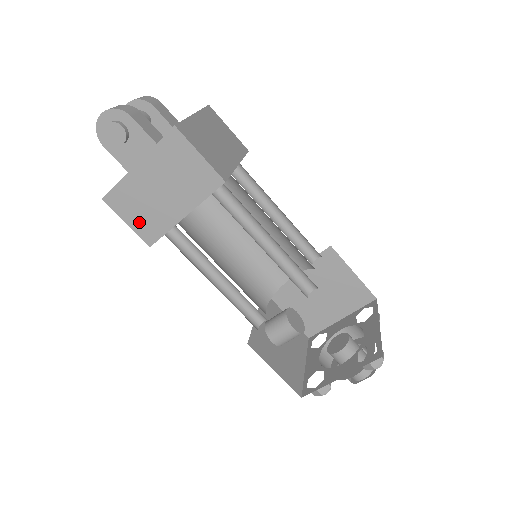
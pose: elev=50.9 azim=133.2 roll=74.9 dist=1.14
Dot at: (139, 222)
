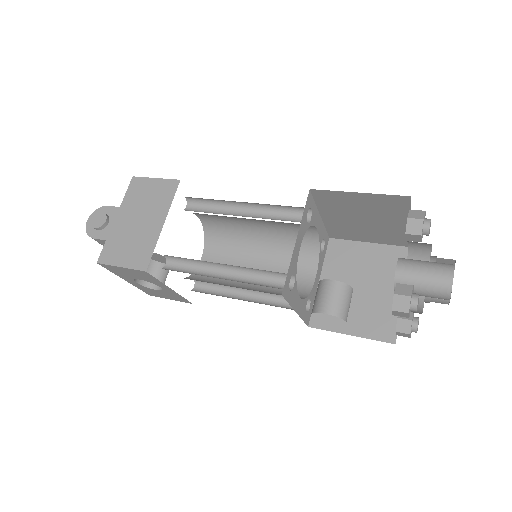
Dot at: (130, 258)
